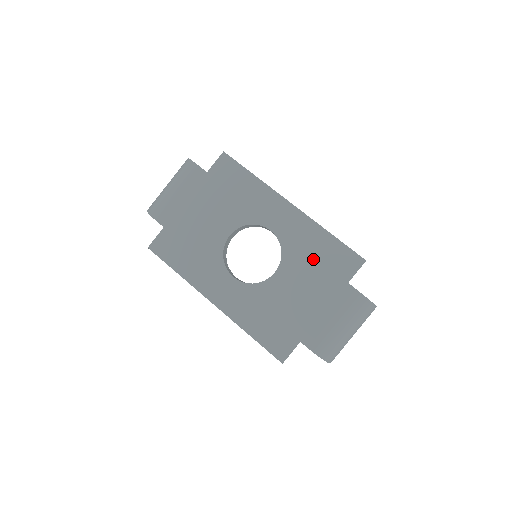
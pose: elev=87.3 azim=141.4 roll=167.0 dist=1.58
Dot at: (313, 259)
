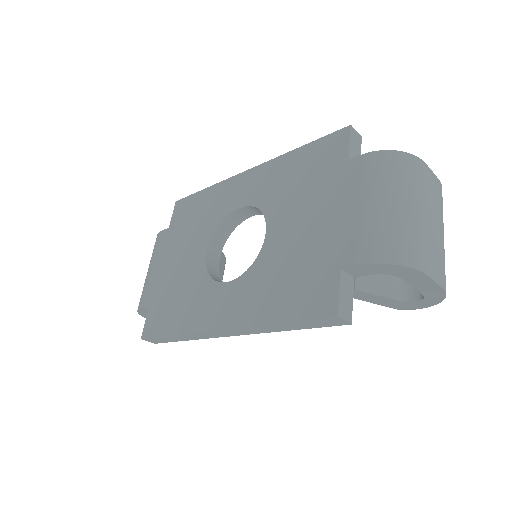
Dot at: (295, 183)
